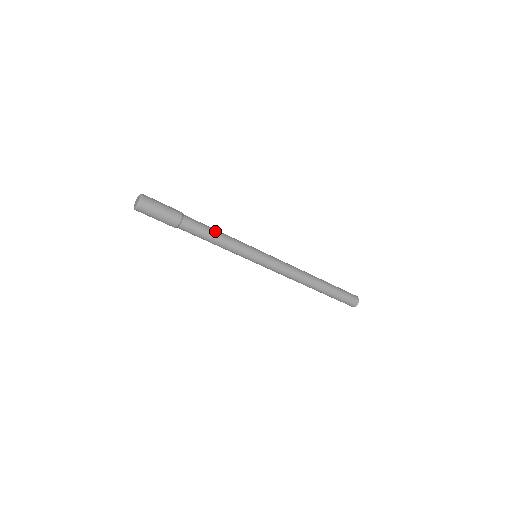
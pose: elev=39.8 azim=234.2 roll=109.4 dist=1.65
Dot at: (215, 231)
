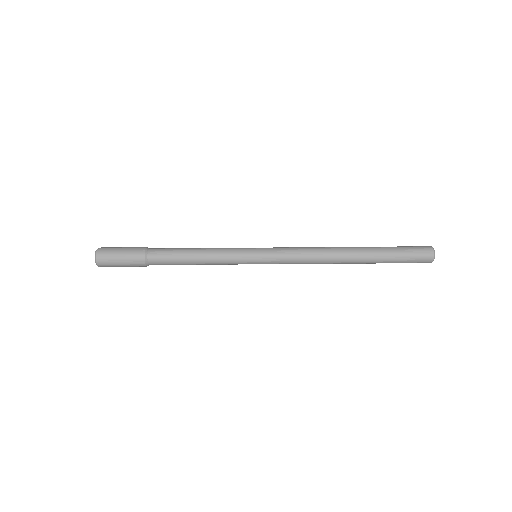
Dot at: (190, 258)
